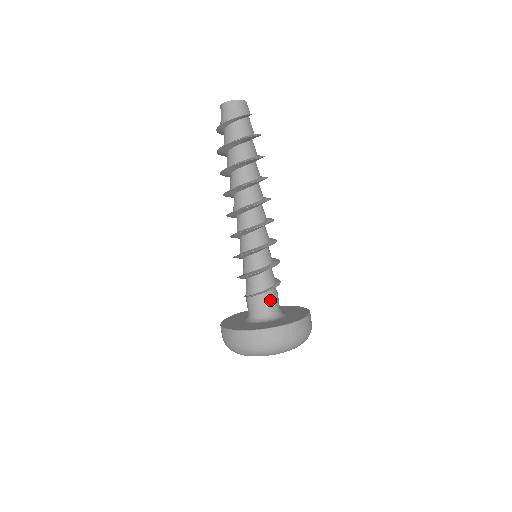
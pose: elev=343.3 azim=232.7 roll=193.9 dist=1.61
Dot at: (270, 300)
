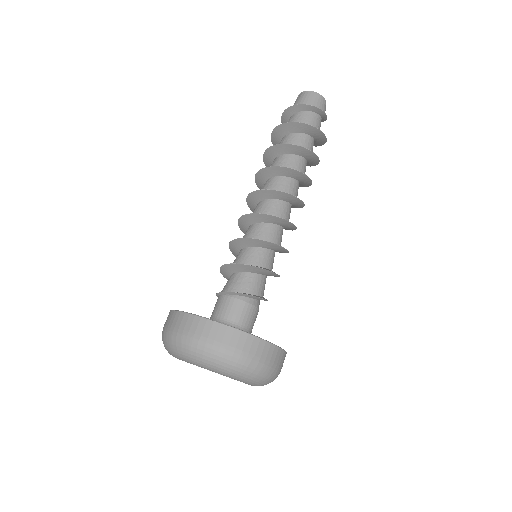
Dot at: (250, 310)
